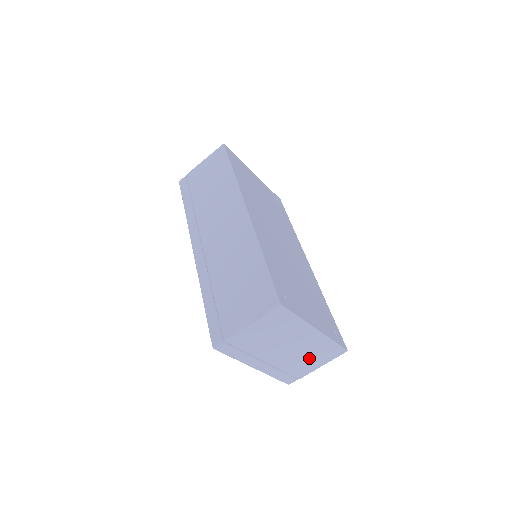
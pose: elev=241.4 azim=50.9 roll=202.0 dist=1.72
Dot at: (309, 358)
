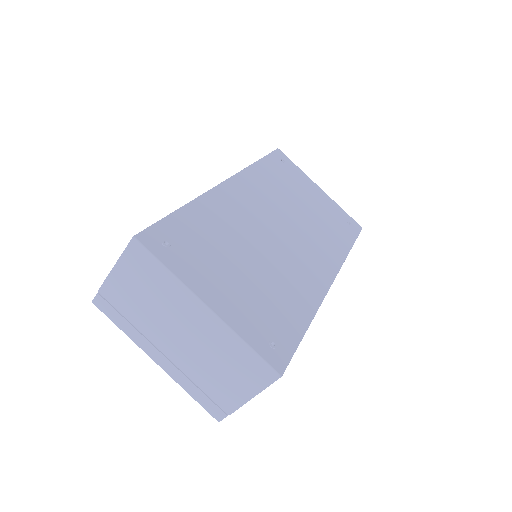
Dot at: (223, 369)
